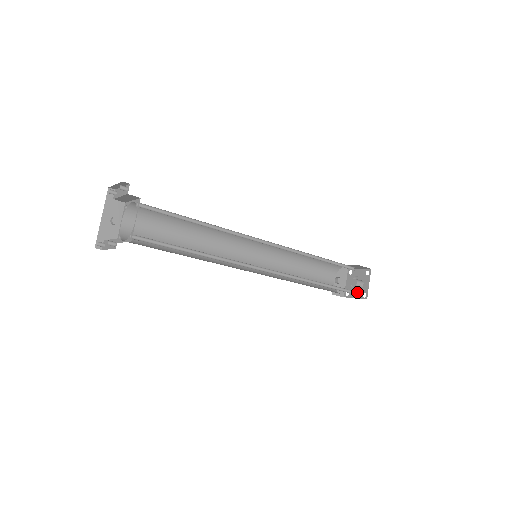
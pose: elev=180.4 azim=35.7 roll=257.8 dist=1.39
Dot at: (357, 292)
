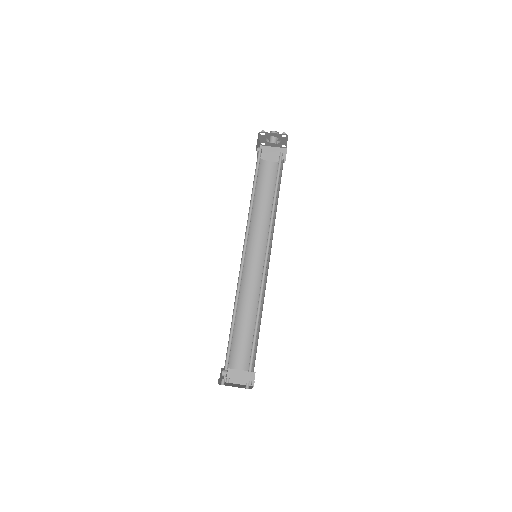
Dot at: occluded
